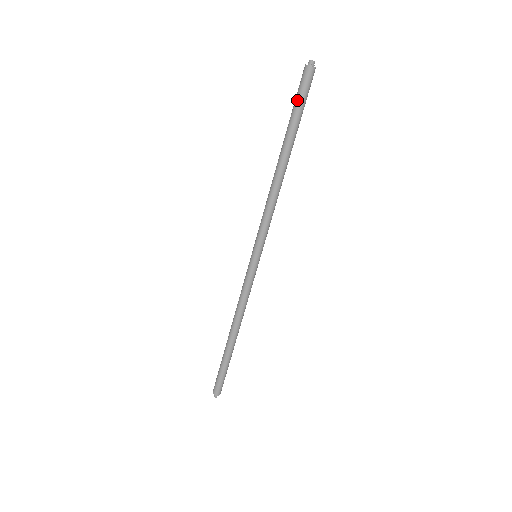
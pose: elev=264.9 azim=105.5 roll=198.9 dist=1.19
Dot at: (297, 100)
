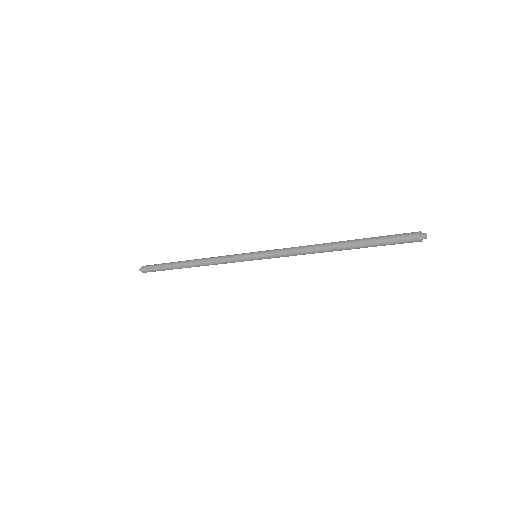
Dot at: (389, 241)
